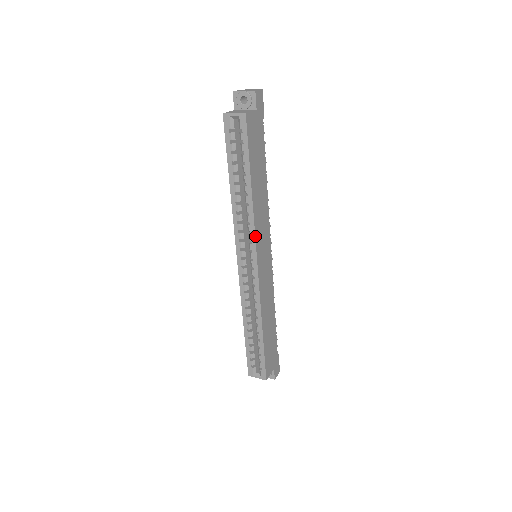
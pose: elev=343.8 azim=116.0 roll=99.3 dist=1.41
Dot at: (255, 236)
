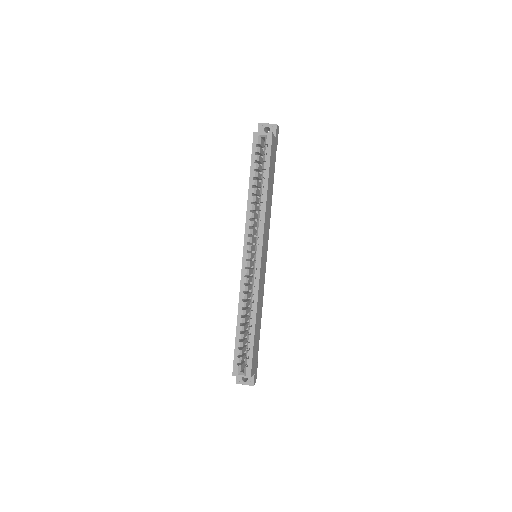
Dot at: (263, 231)
